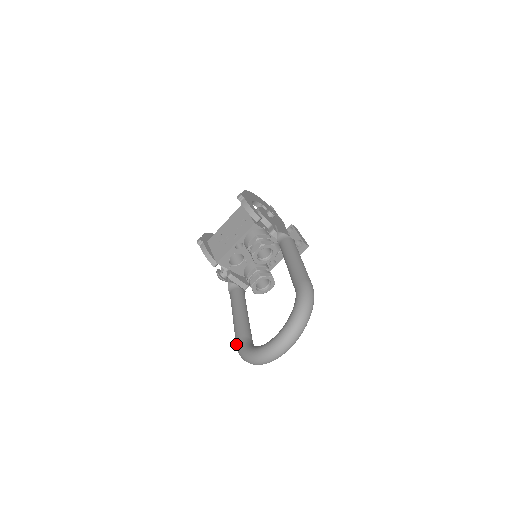
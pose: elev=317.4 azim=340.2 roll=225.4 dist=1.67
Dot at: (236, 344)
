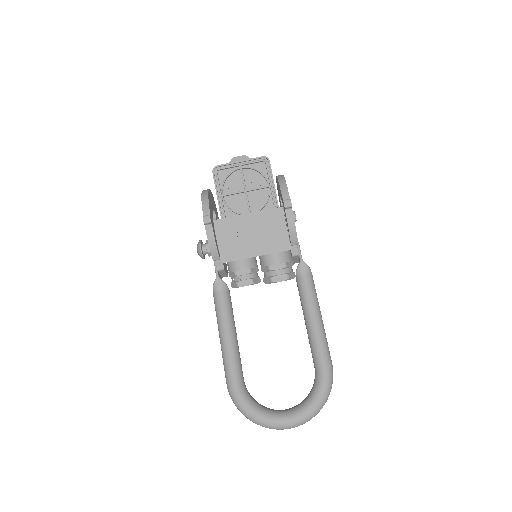
Dot at: (230, 385)
